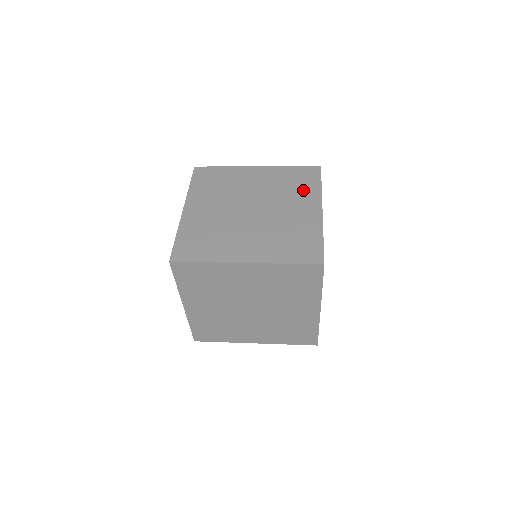
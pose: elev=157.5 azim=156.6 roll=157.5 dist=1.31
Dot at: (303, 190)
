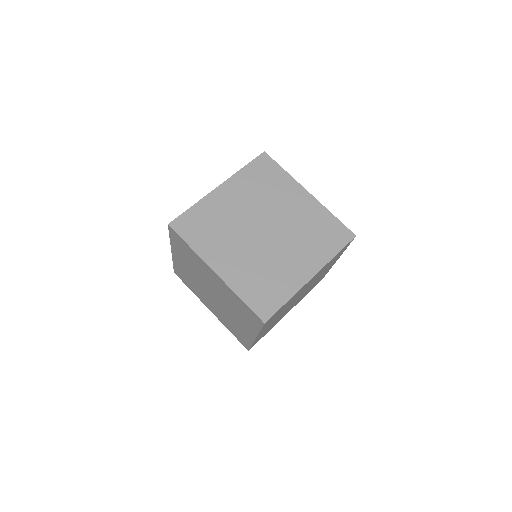
Dot at: (278, 184)
